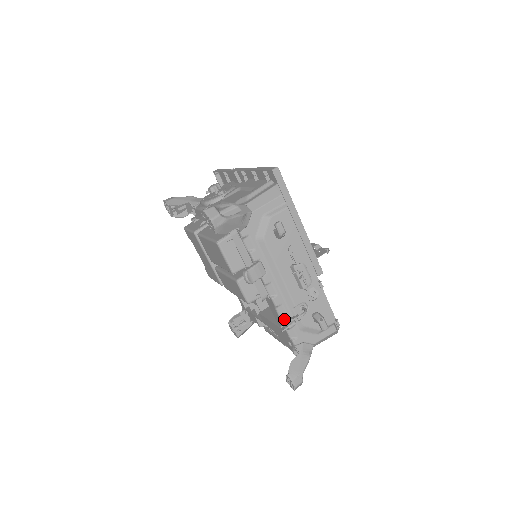
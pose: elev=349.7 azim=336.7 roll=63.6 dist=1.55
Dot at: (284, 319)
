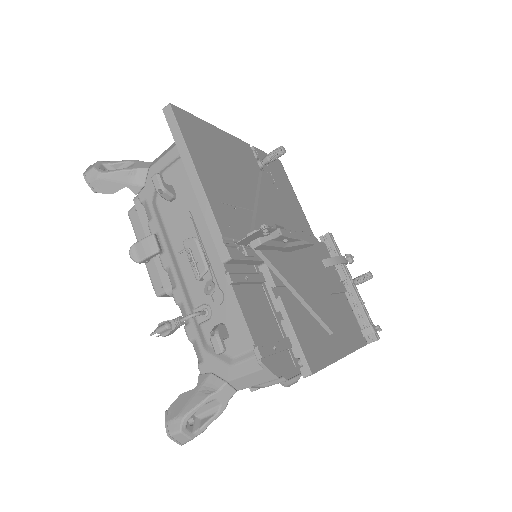
Dot at: (186, 326)
